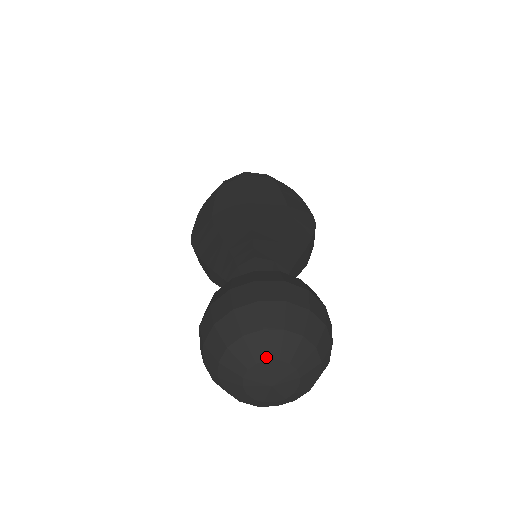
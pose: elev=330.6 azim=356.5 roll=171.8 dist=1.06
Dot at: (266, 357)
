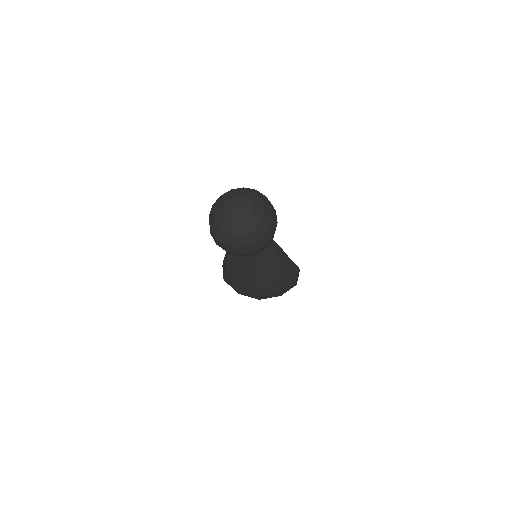
Dot at: (238, 195)
